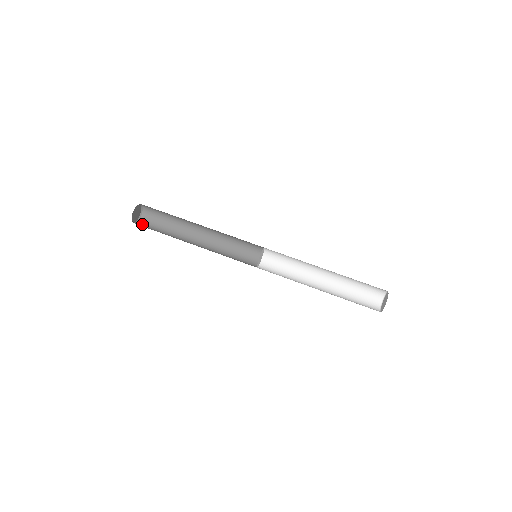
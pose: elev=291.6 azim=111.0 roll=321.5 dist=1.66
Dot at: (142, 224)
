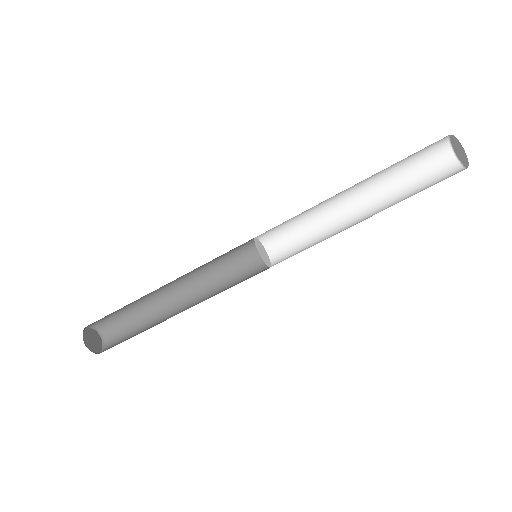
Dot at: (103, 325)
